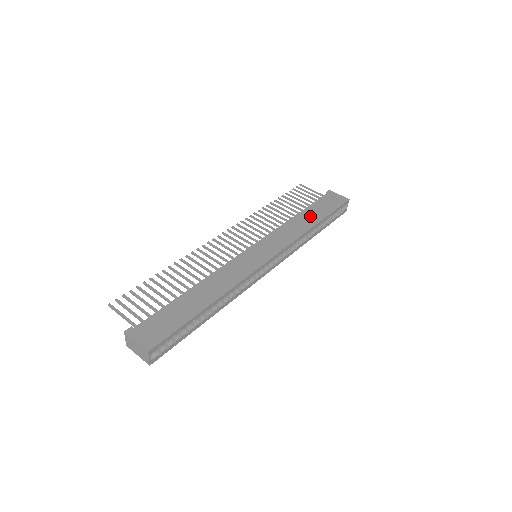
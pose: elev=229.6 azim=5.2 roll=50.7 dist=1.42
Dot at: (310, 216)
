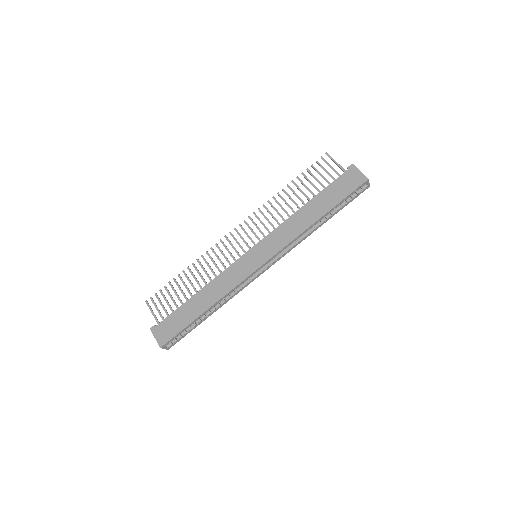
Dot at: (316, 208)
